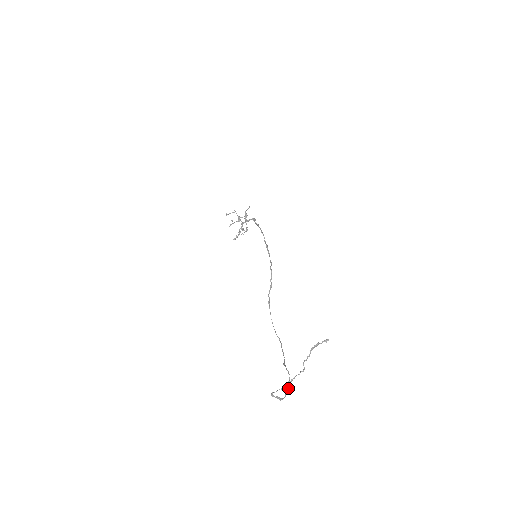
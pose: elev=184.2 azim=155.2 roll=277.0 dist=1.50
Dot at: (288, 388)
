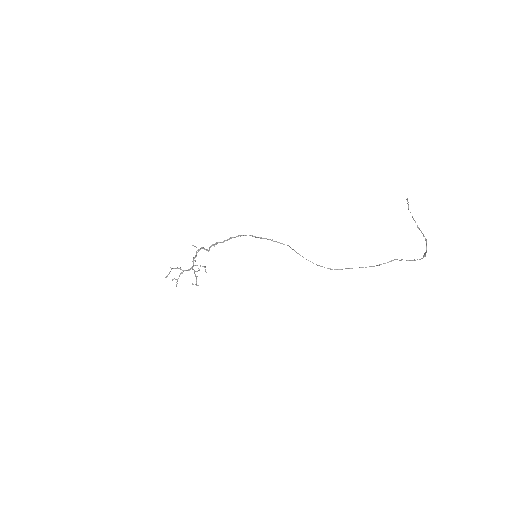
Dot at: (408, 260)
